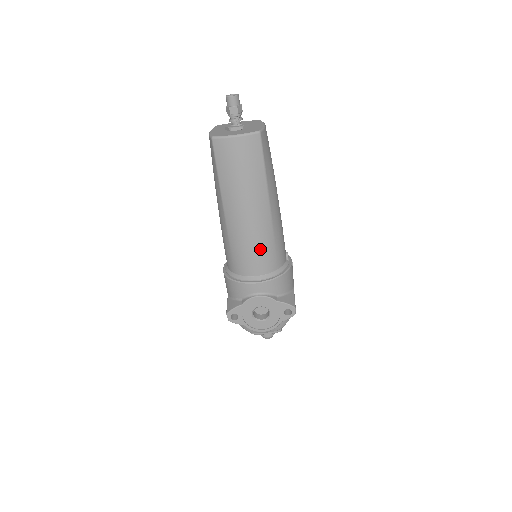
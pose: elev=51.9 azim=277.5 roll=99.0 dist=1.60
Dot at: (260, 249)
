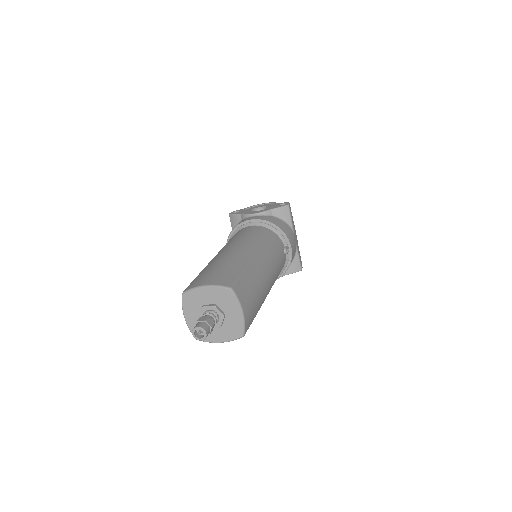
Dot at: occluded
